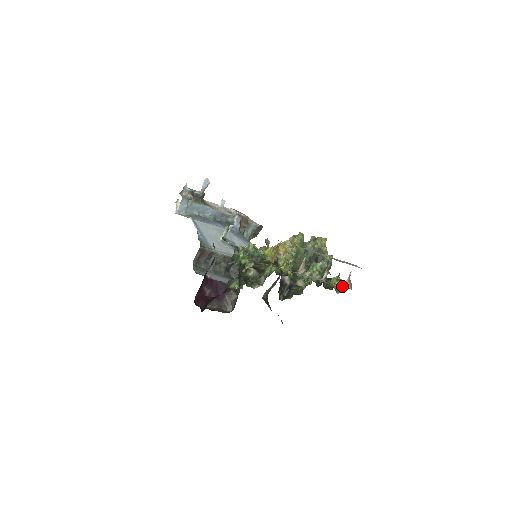
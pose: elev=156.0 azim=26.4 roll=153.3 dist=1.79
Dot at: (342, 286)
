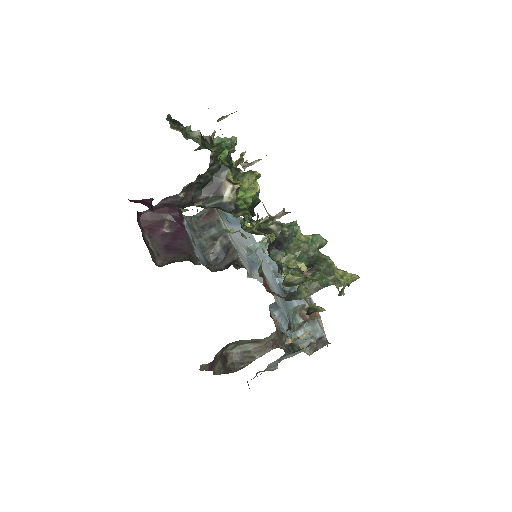
Dot at: occluded
